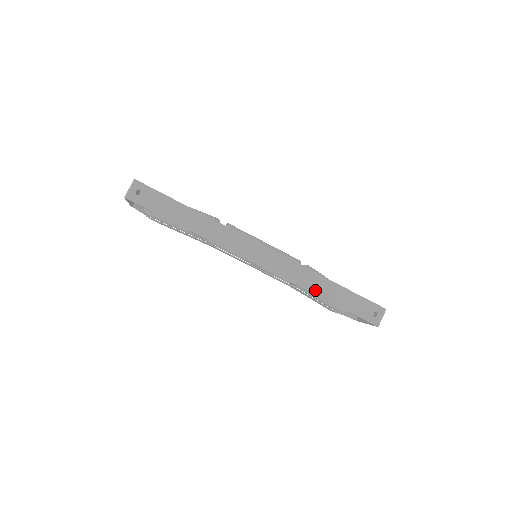
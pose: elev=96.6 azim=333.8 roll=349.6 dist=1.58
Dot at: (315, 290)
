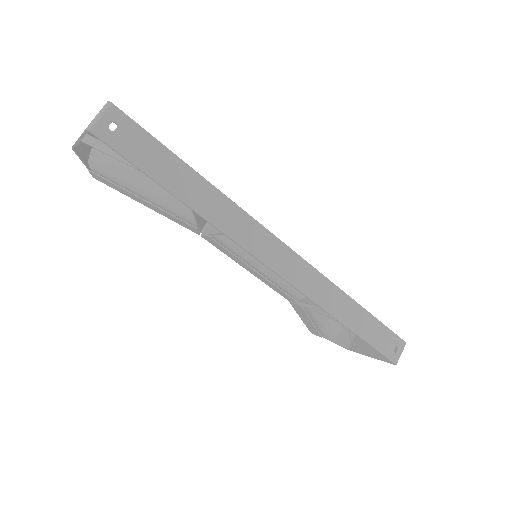
Dot at: (339, 314)
